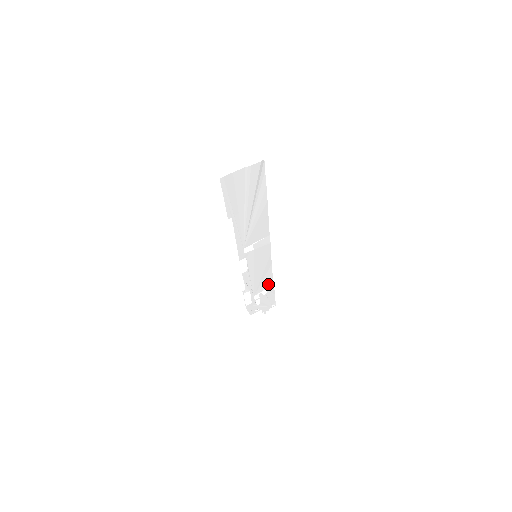
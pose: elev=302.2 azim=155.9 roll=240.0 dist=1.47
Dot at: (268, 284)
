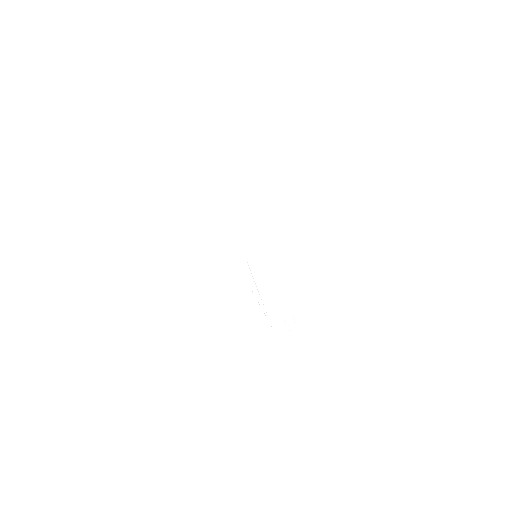
Dot at: (283, 306)
